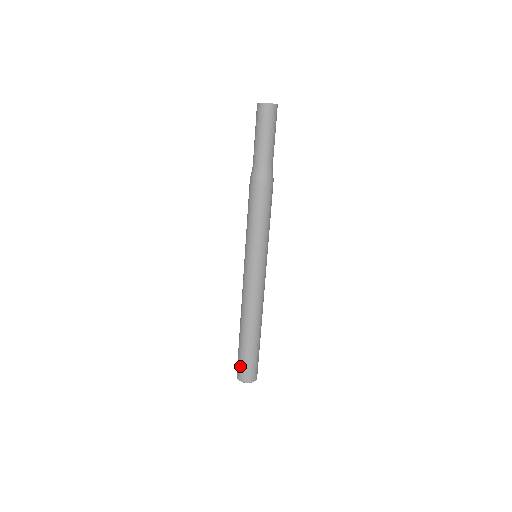
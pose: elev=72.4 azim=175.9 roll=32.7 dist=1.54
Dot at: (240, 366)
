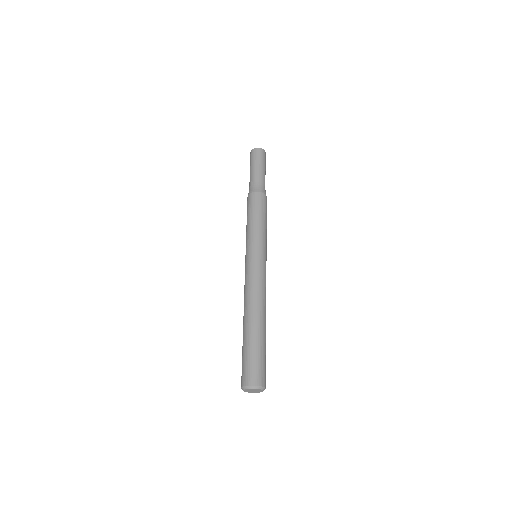
Dot at: (245, 367)
